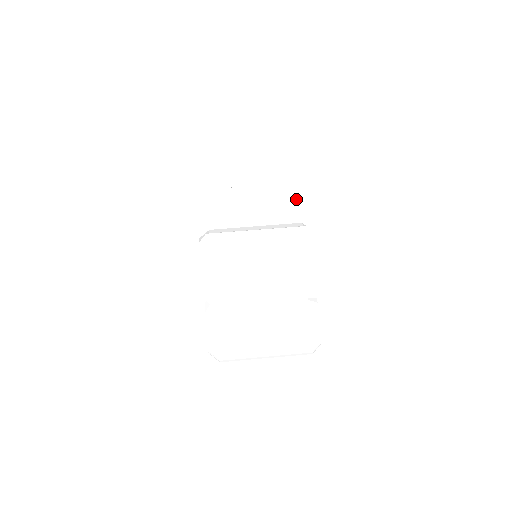
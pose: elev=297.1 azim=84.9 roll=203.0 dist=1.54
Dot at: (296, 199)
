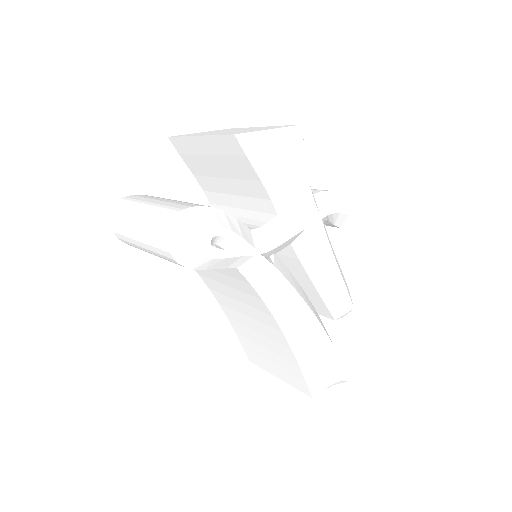
Dot at: (331, 191)
